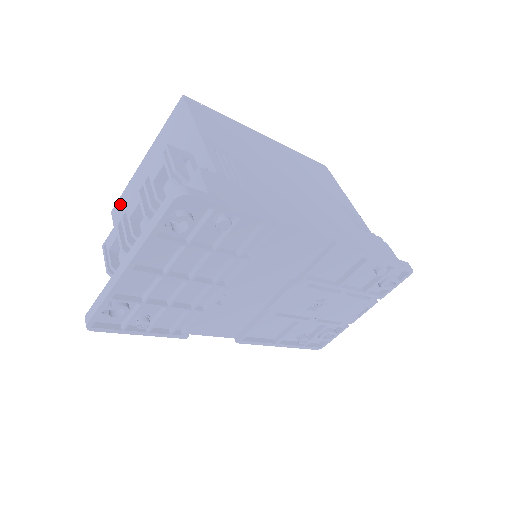
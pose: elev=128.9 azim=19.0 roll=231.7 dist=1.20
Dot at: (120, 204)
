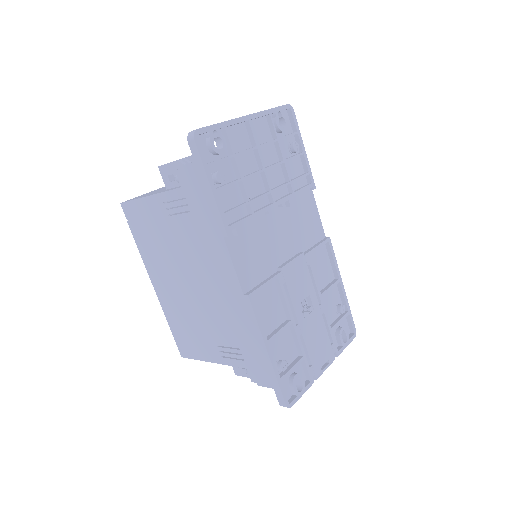
Dot at: (139, 196)
